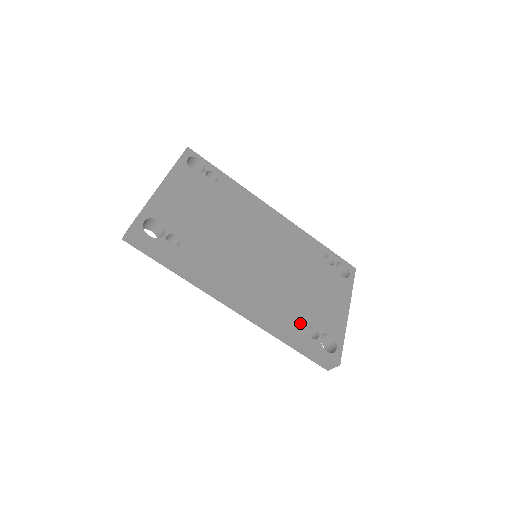
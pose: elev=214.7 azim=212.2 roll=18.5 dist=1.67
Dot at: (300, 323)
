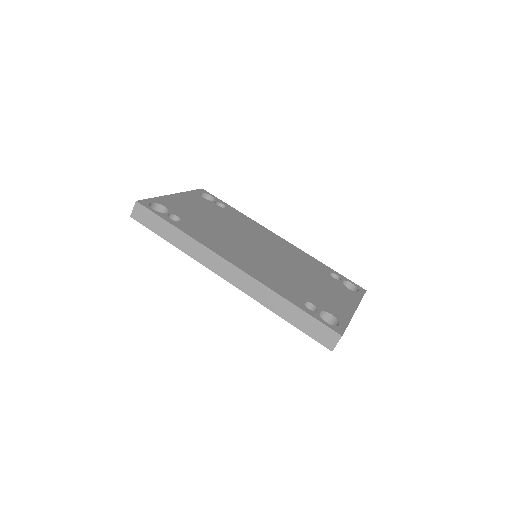
Dot at: (296, 296)
